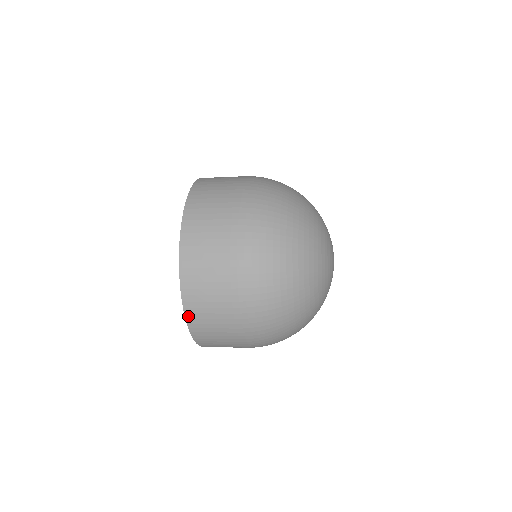
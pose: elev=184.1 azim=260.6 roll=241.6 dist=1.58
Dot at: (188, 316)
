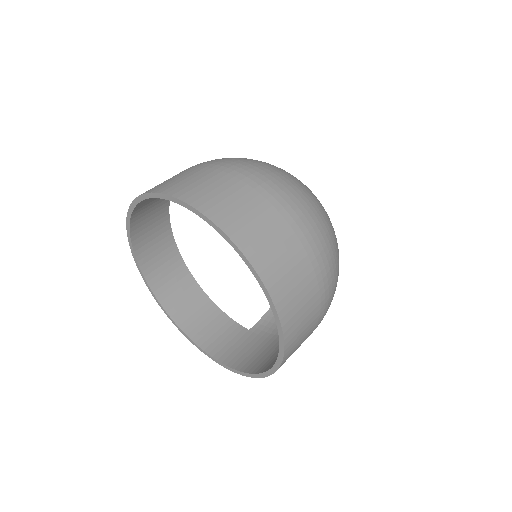
Dot at: occluded
